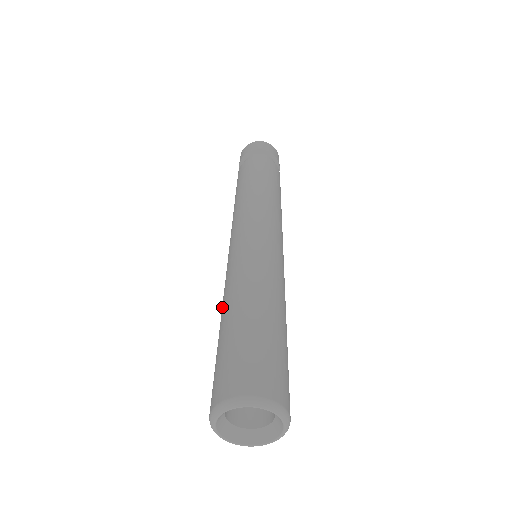
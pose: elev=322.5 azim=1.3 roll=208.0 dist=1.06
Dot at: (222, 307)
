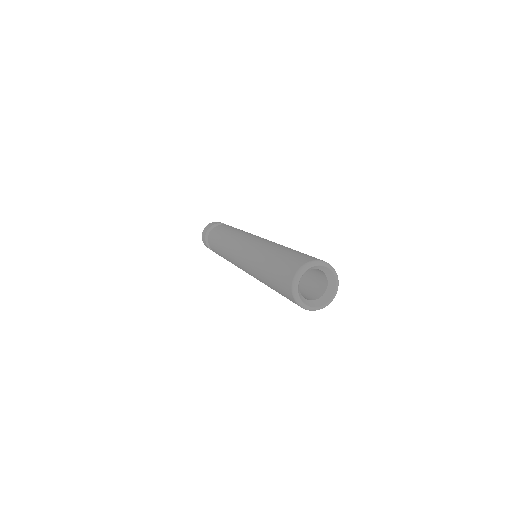
Dot at: (262, 255)
